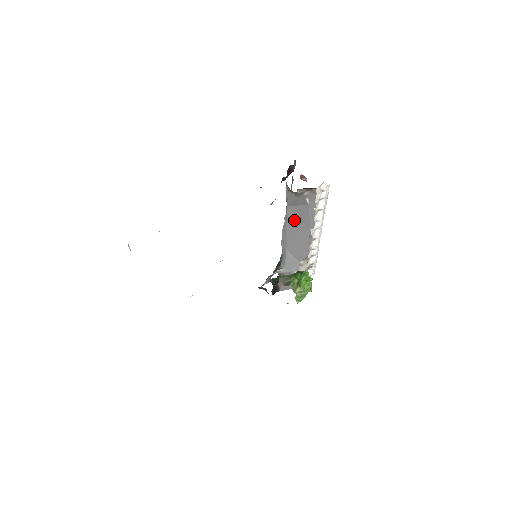
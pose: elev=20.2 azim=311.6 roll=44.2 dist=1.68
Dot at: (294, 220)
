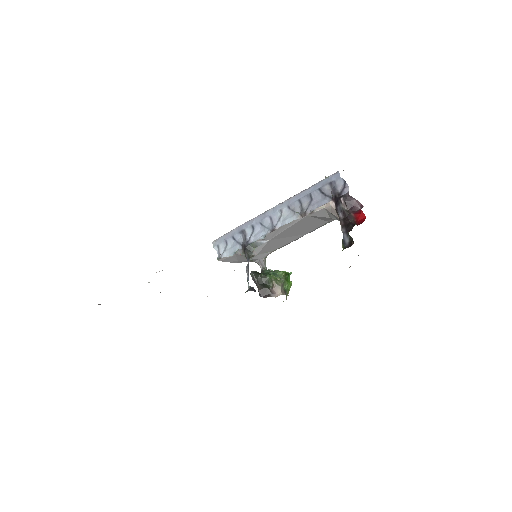
Dot at: (301, 225)
